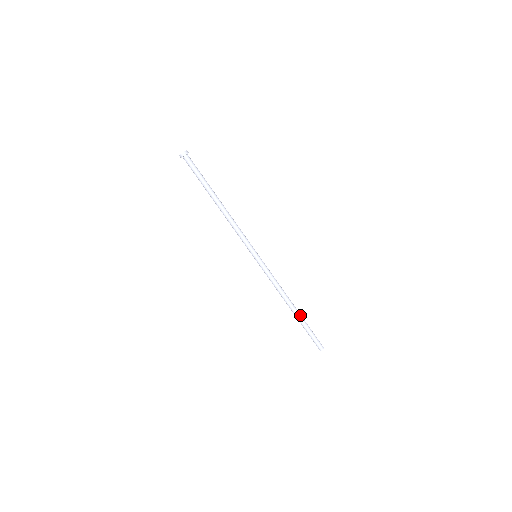
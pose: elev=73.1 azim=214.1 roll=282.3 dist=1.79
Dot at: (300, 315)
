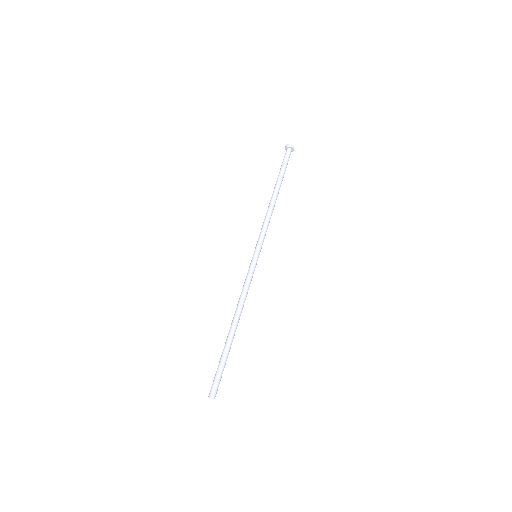
Dot at: (231, 340)
